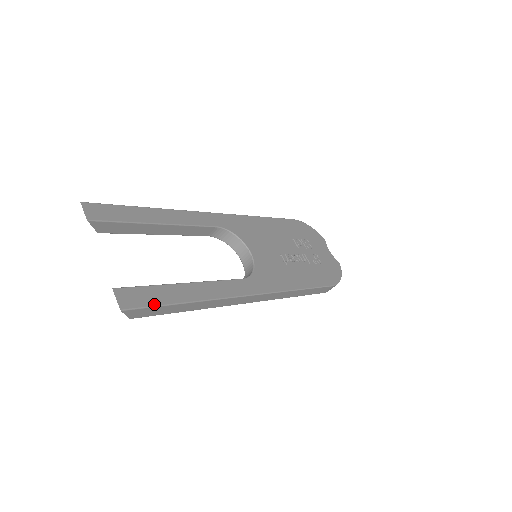
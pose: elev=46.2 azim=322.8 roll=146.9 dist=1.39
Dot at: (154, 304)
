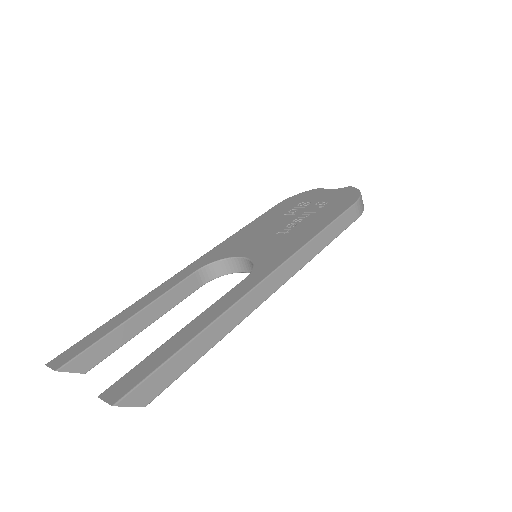
Dot at: (150, 372)
